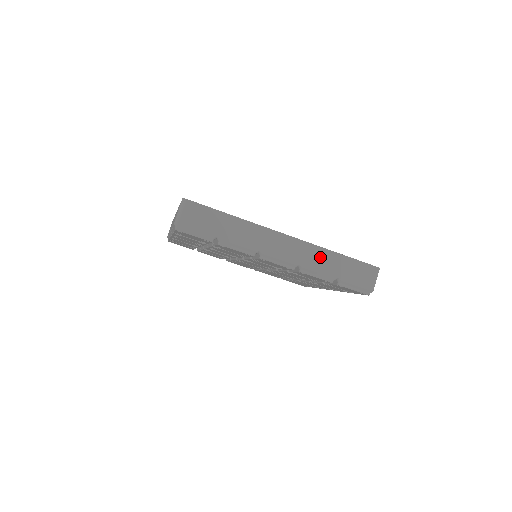
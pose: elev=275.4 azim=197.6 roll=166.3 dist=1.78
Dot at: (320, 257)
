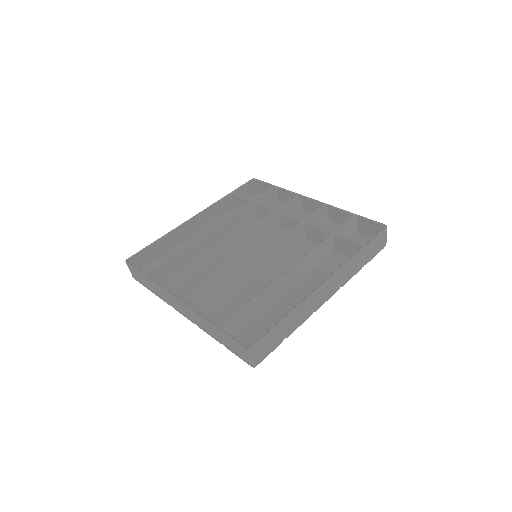
Dot at: (203, 323)
